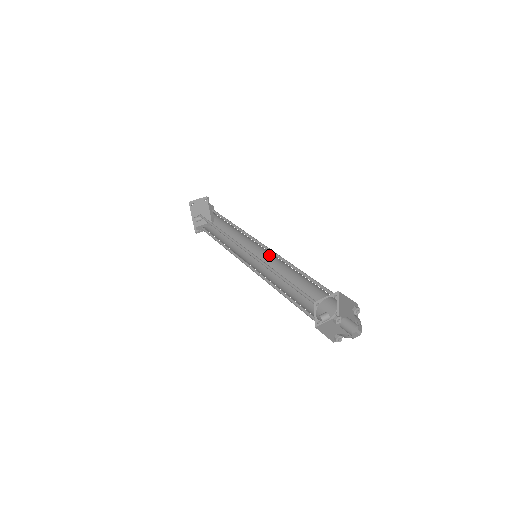
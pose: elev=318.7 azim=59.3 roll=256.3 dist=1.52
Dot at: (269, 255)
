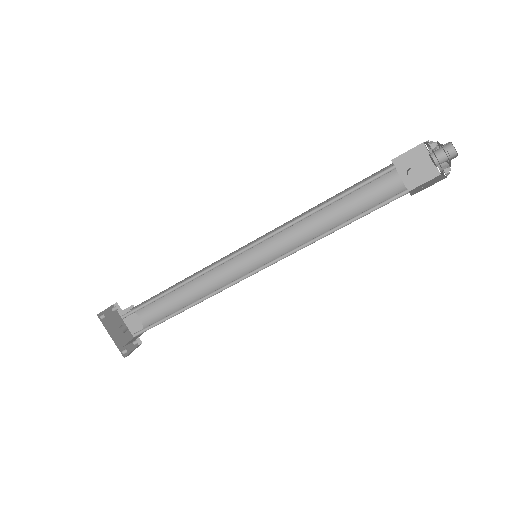
Dot at: (268, 247)
